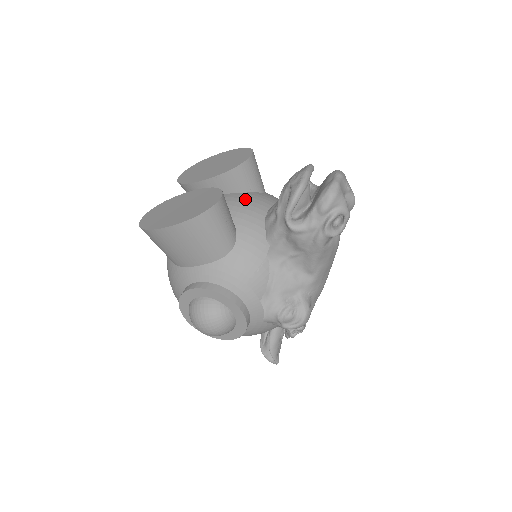
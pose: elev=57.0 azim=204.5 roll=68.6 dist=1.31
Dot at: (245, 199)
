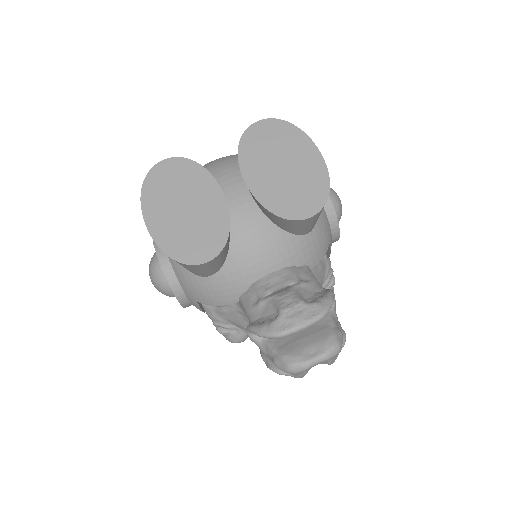
Dot at: (266, 241)
